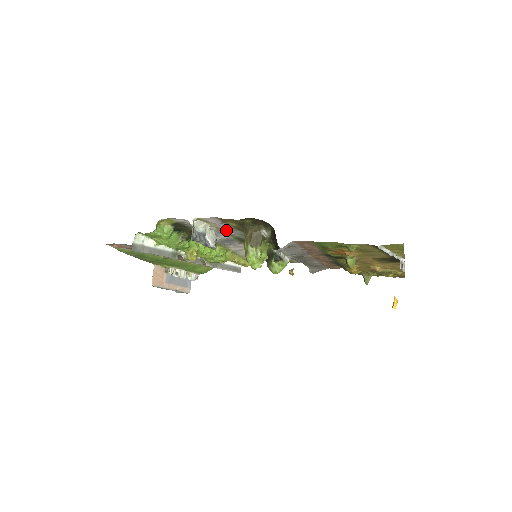
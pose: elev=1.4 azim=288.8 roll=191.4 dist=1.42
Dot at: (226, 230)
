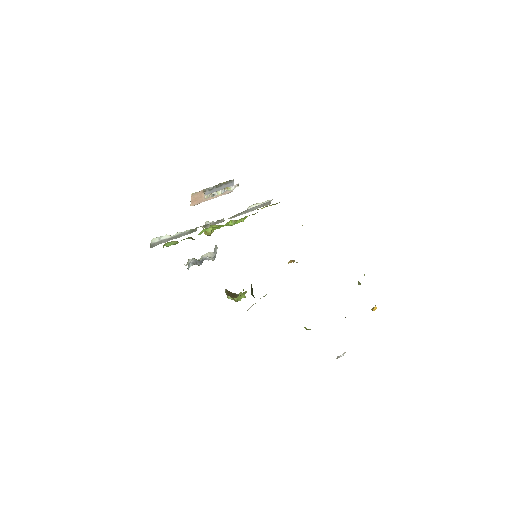
Dot at: occluded
